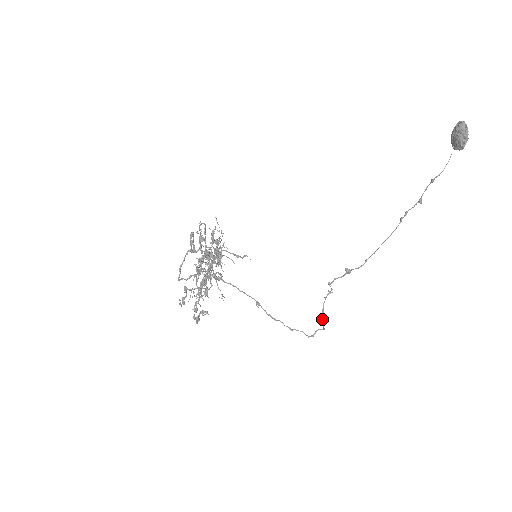
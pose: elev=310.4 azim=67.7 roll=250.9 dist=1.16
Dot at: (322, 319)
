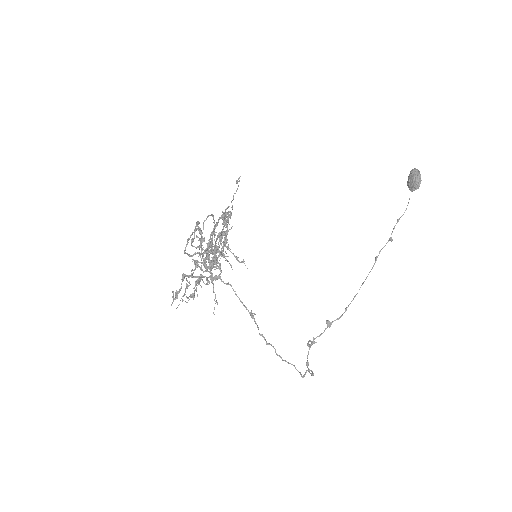
Dot at: occluded
